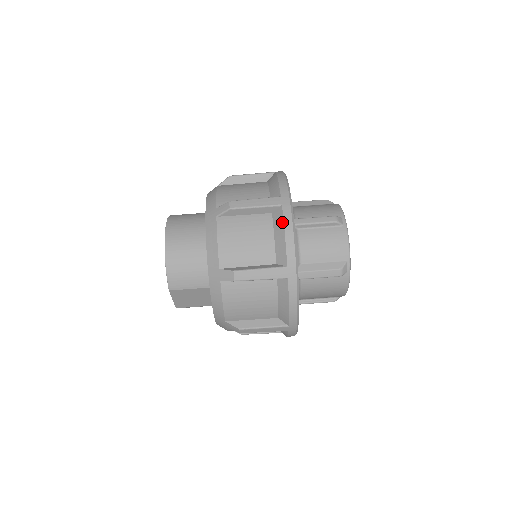
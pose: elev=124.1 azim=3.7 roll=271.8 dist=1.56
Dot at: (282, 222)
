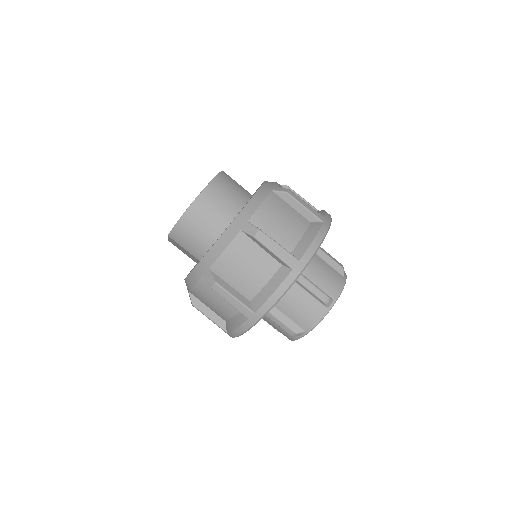
Dot at: (280, 282)
